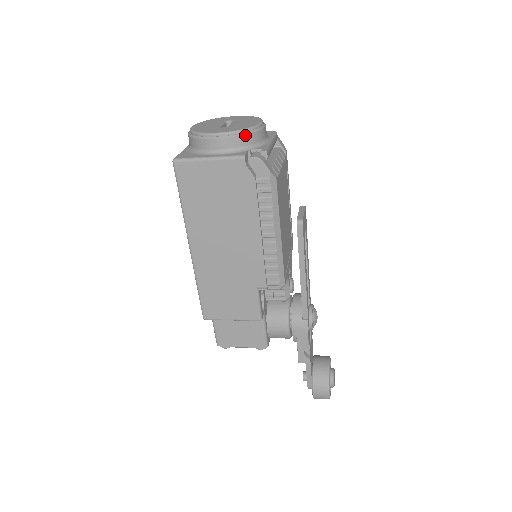
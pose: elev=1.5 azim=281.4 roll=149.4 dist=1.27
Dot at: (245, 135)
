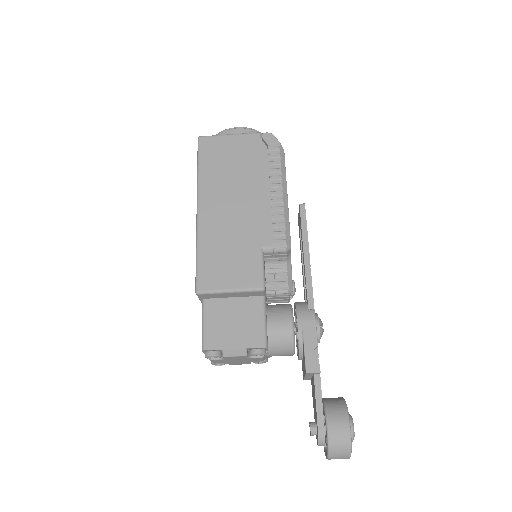
Dot at: occluded
